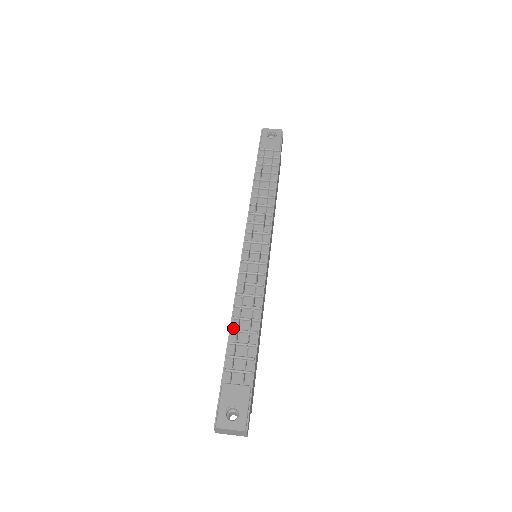
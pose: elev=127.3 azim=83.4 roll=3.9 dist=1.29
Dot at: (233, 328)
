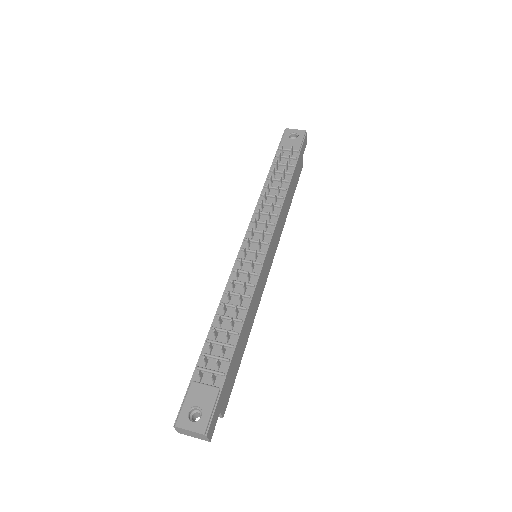
Dot at: (214, 326)
